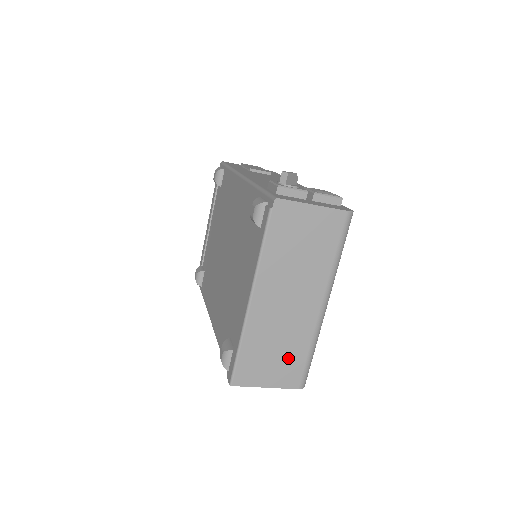
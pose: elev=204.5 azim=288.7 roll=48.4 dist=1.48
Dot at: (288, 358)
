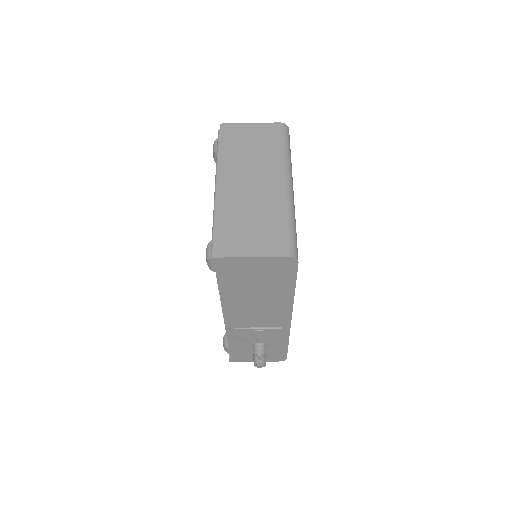
Dot at: (266, 228)
